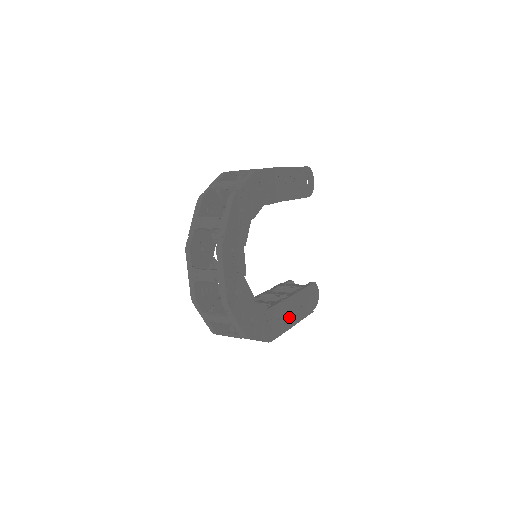
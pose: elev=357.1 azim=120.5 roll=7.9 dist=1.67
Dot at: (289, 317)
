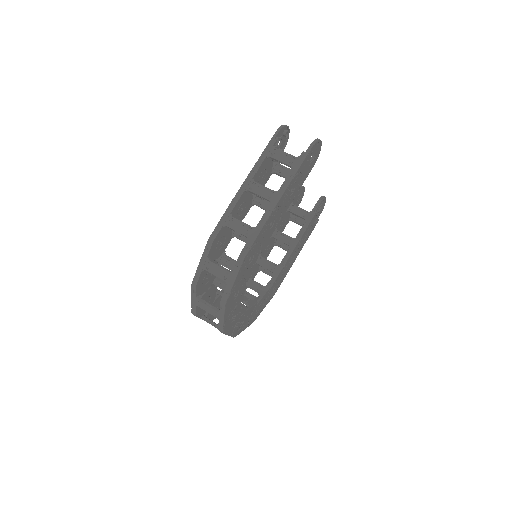
Dot at: (292, 261)
